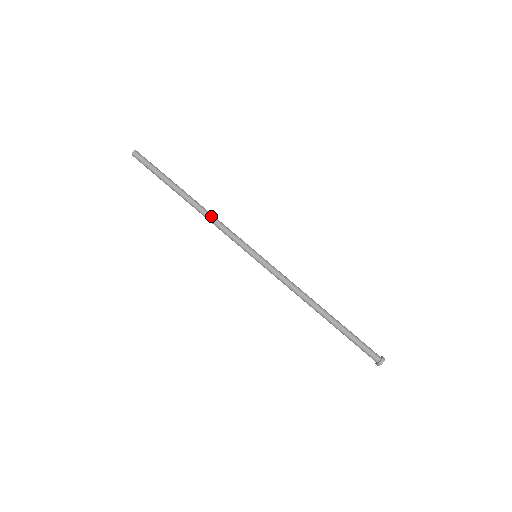
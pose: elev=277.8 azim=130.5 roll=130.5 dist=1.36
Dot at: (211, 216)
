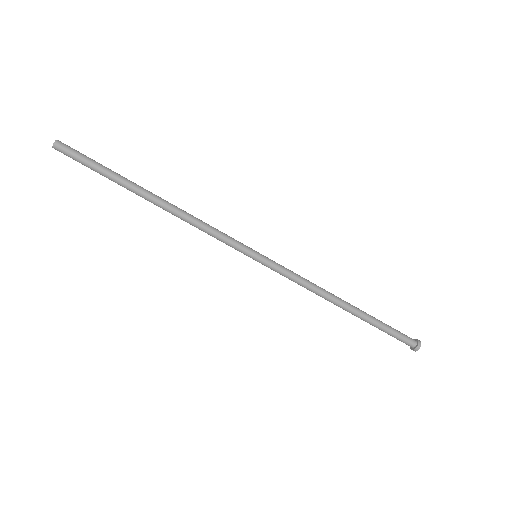
Dot at: (189, 215)
